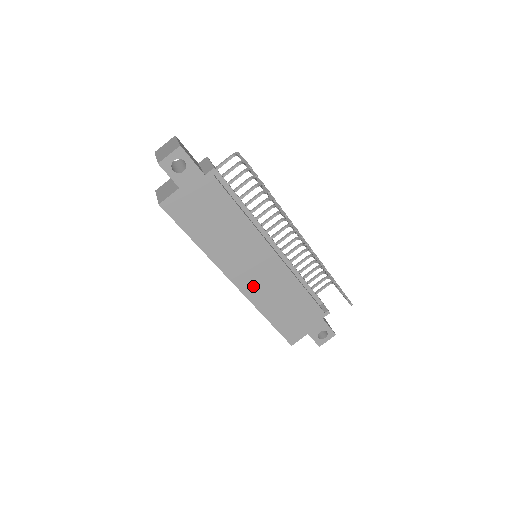
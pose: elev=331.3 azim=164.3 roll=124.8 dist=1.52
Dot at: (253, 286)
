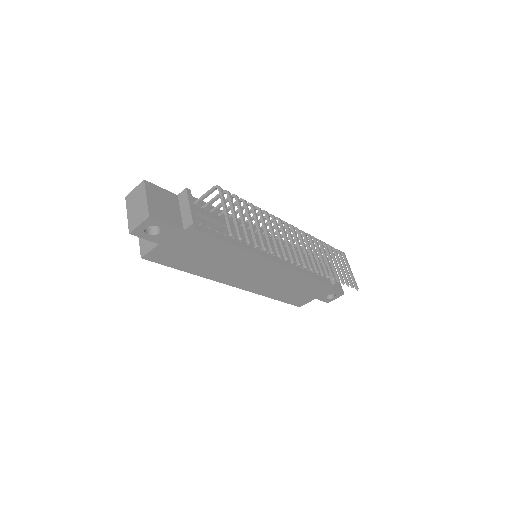
Dot at: (255, 284)
